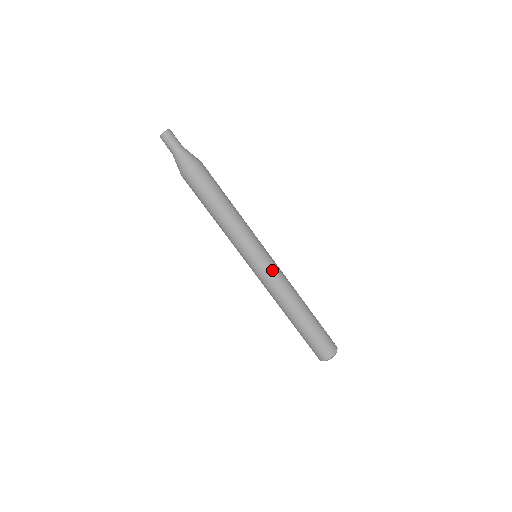
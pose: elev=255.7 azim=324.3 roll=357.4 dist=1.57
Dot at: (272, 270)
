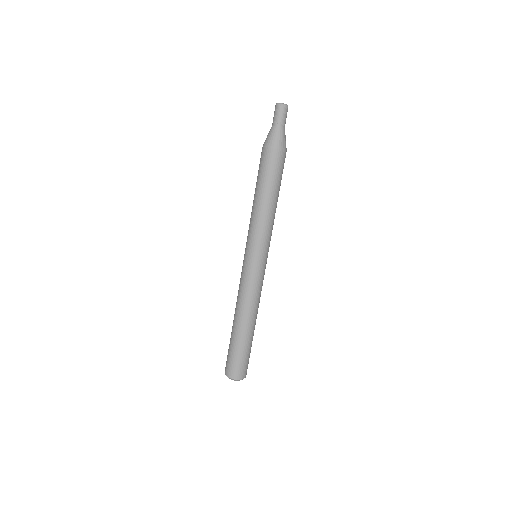
Dot at: (258, 277)
